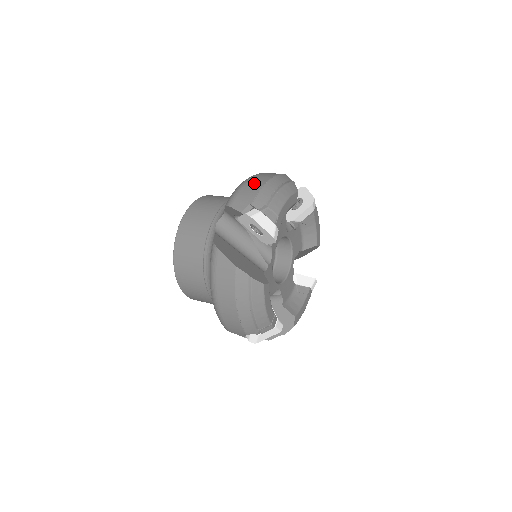
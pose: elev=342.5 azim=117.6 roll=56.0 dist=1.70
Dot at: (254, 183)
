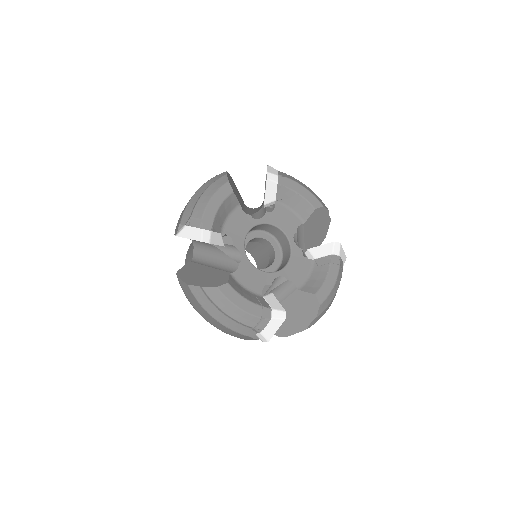
Dot at: occluded
